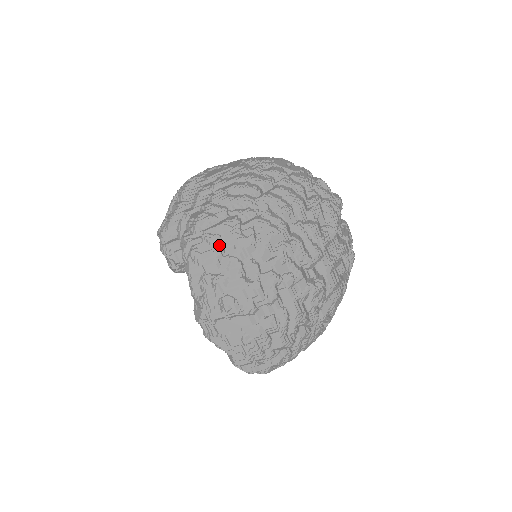
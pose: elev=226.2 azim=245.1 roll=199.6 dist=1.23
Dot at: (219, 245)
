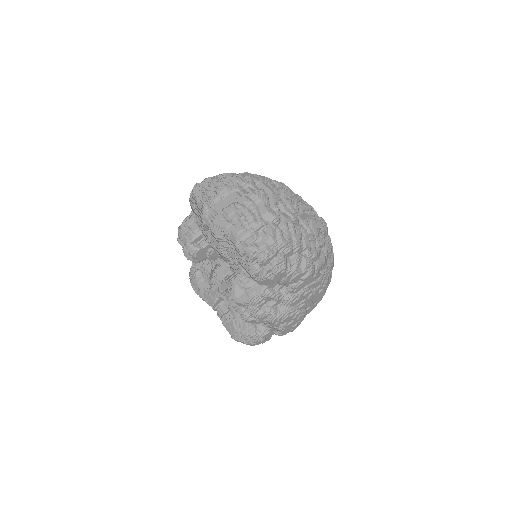
Dot at: occluded
